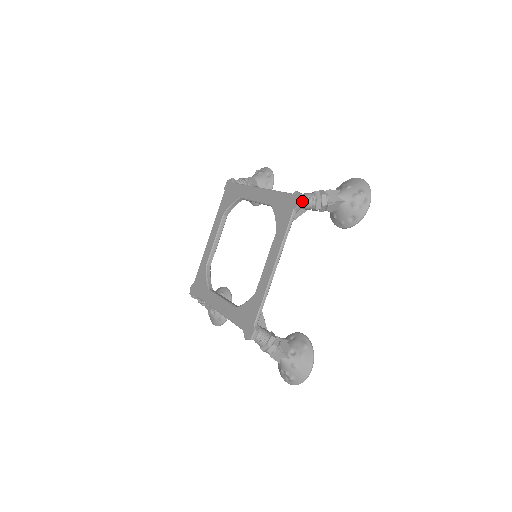
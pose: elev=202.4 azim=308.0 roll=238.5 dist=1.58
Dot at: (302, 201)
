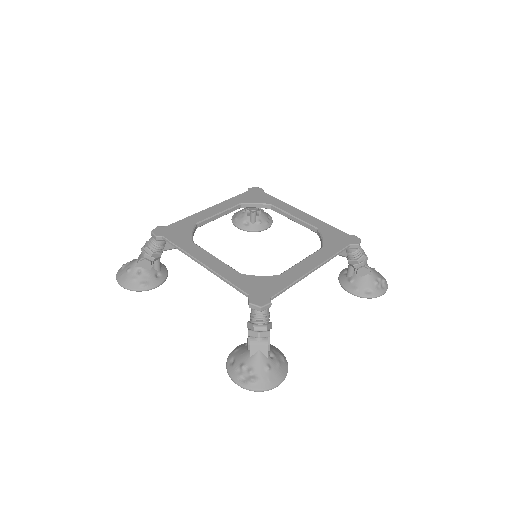
Dot at: occluded
